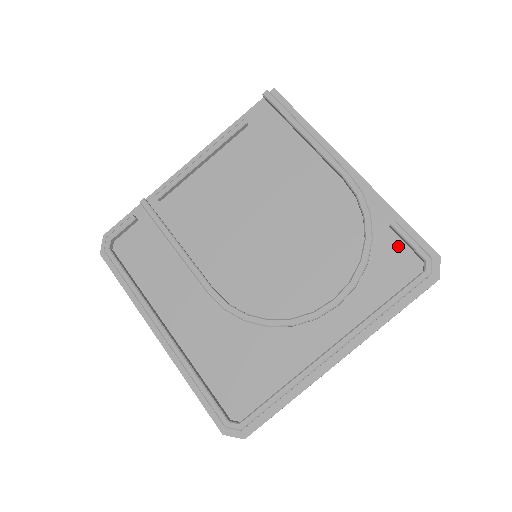
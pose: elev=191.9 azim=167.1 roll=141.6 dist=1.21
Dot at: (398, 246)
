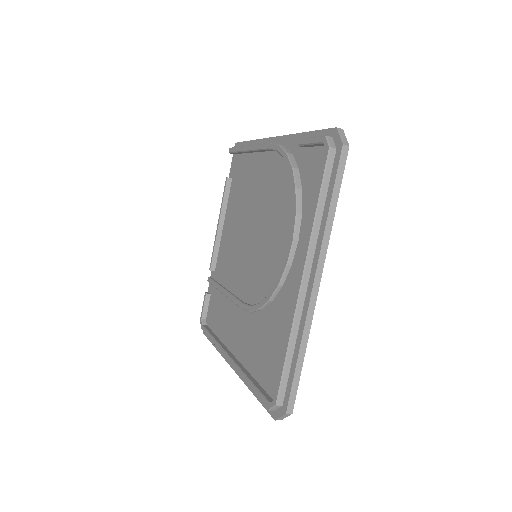
Dot at: (312, 154)
